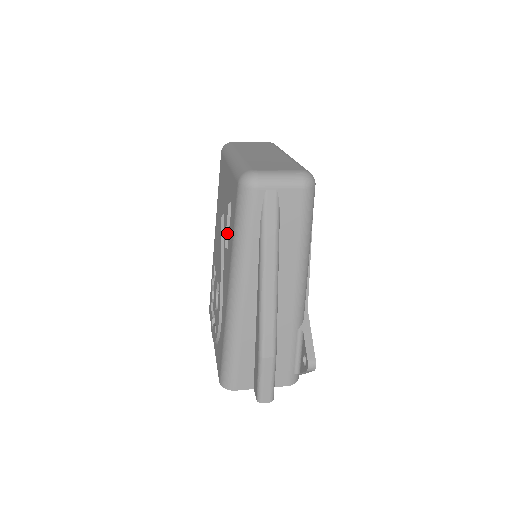
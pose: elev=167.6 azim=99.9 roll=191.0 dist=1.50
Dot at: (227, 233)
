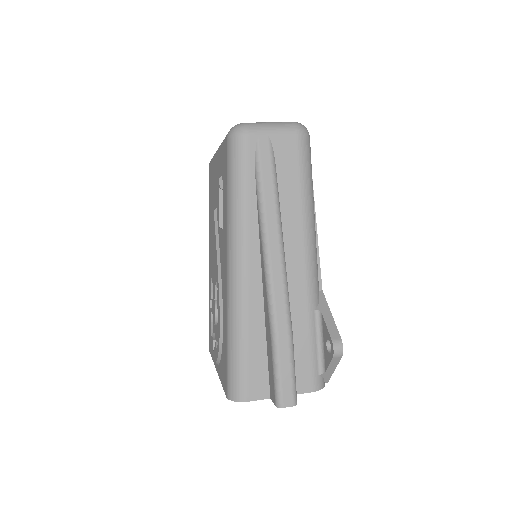
Dot at: (220, 210)
